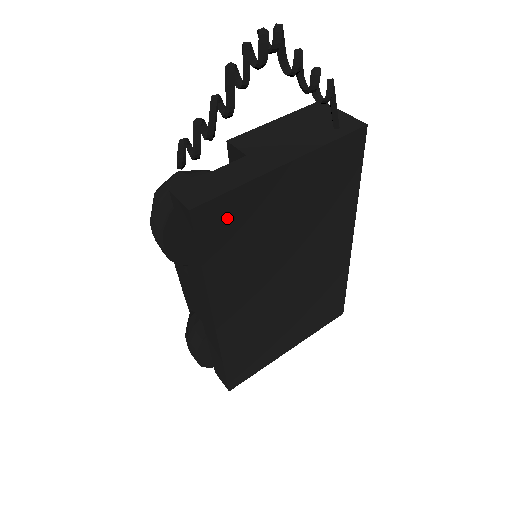
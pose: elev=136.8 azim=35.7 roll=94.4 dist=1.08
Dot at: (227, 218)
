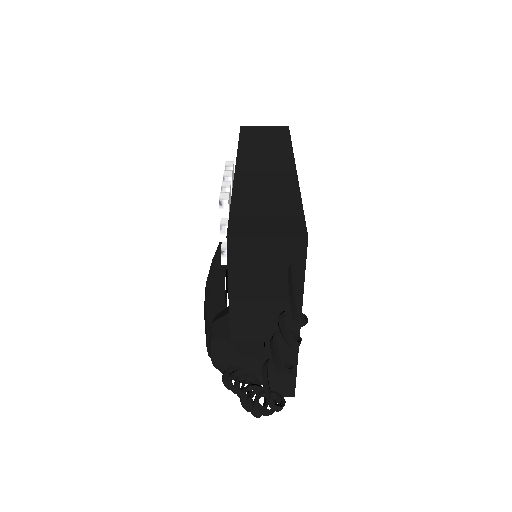
Dot at: occluded
